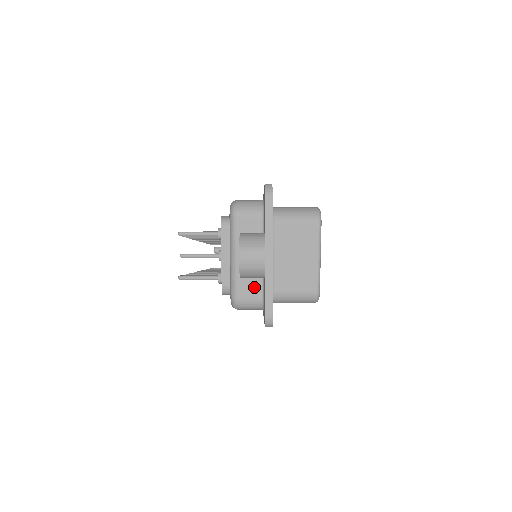
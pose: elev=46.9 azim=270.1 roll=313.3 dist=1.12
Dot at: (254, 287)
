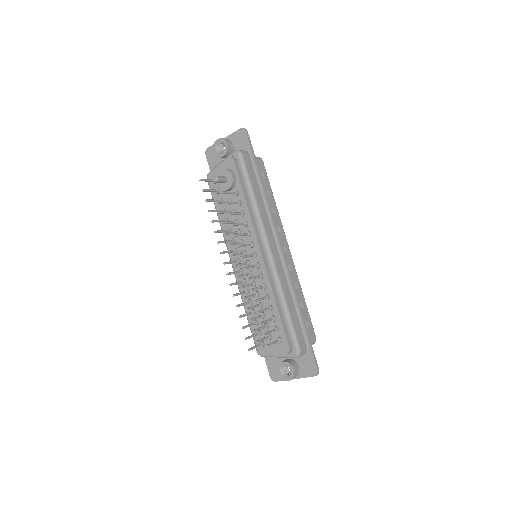
Dot at: occluded
